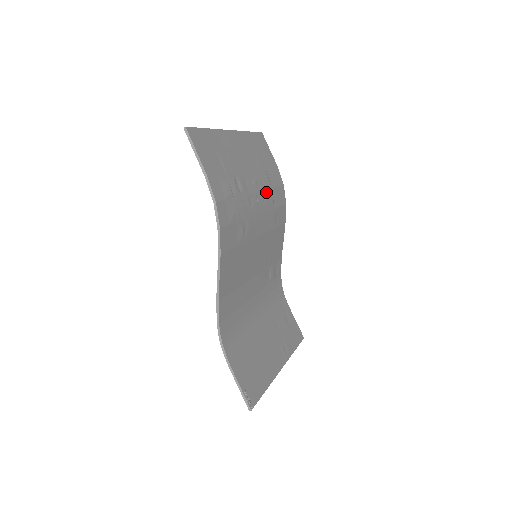
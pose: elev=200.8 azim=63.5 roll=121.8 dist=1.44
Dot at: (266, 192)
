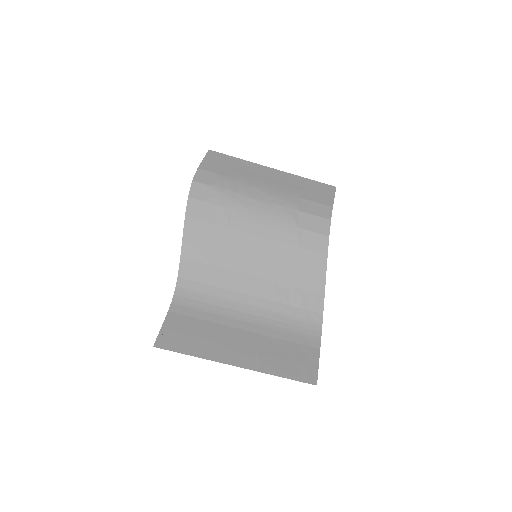
Dot at: (285, 209)
